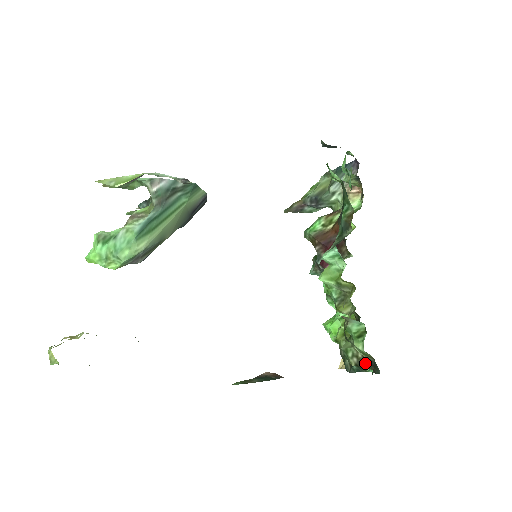
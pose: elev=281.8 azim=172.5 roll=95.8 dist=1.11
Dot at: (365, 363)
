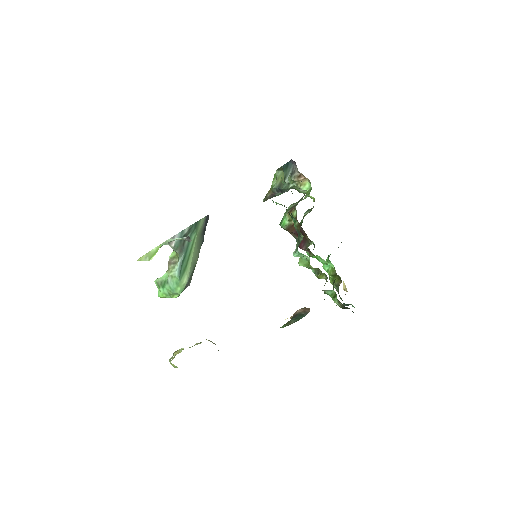
Dot at: (345, 308)
